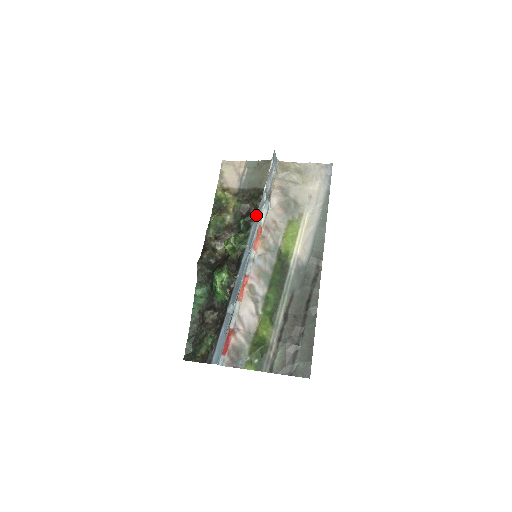
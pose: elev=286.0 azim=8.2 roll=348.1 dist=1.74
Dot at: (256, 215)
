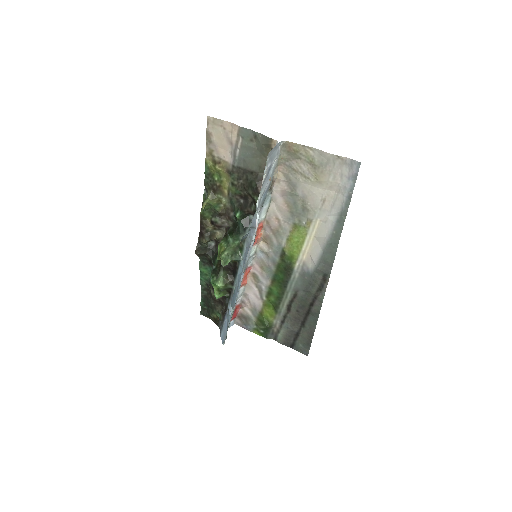
Dot at: (249, 231)
